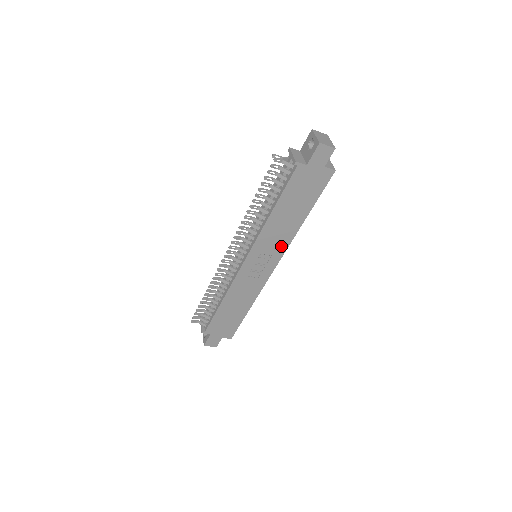
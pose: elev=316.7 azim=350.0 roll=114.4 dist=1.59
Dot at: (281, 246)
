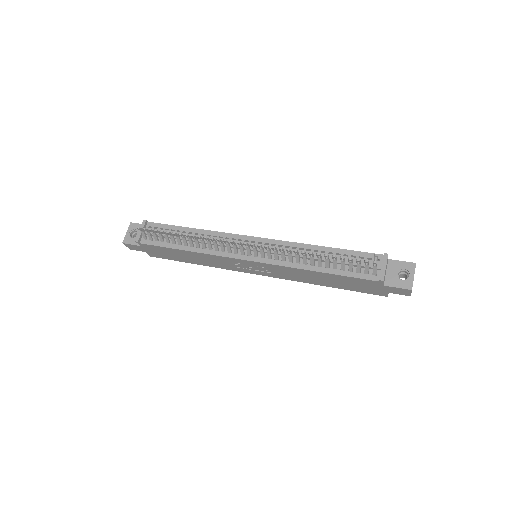
Dot at: (284, 276)
